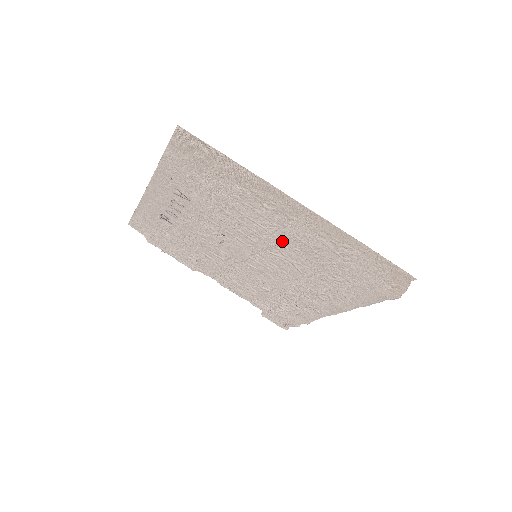
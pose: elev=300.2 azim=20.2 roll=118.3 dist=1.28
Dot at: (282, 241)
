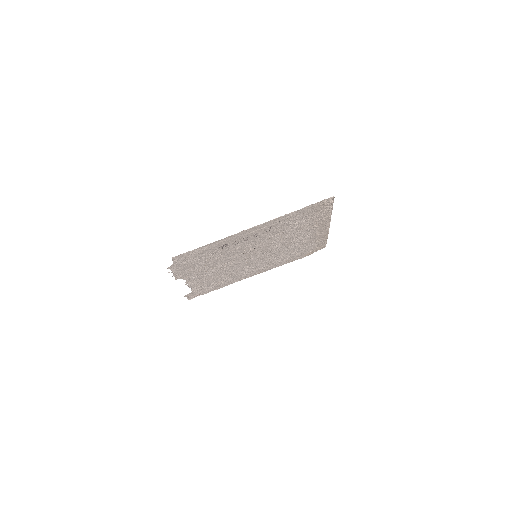
Dot at: (289, 244)
